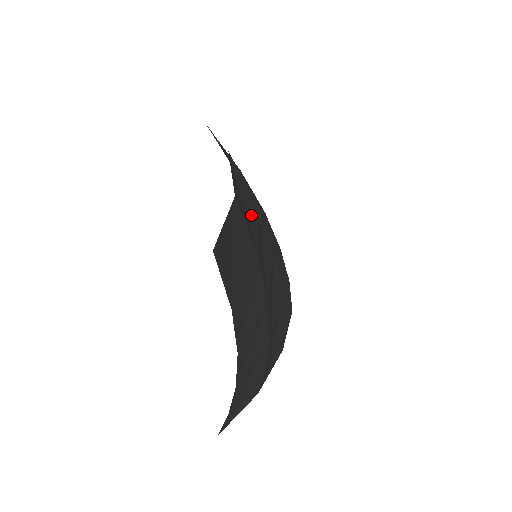
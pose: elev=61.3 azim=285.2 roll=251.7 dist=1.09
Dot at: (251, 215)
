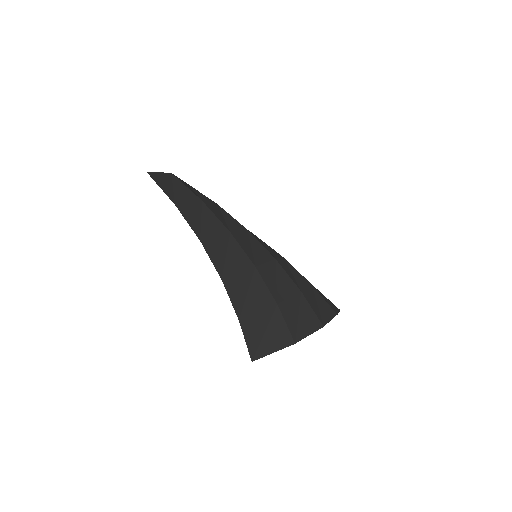
Dot at: (204, 198)
